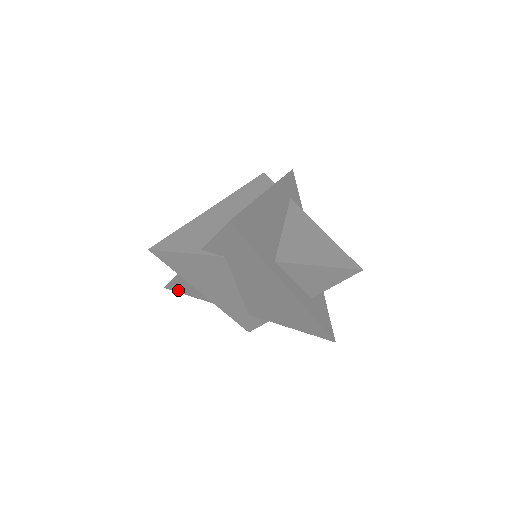
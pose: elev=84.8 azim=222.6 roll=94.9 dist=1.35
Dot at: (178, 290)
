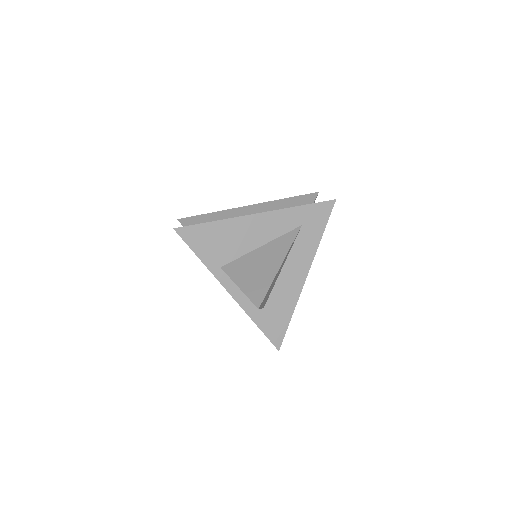
Dot at: occluded
